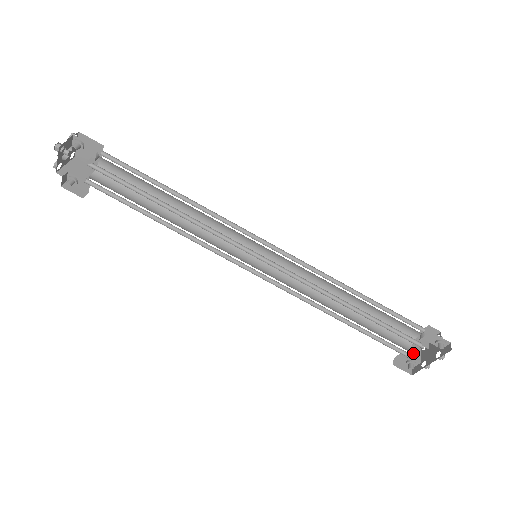
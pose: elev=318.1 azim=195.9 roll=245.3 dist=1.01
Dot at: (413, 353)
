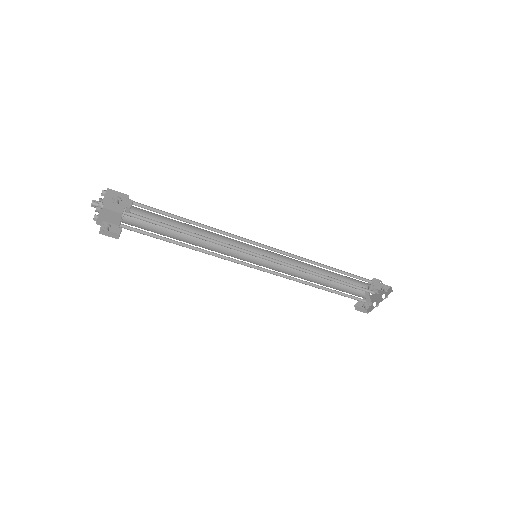
Dot at: (366, 299)
